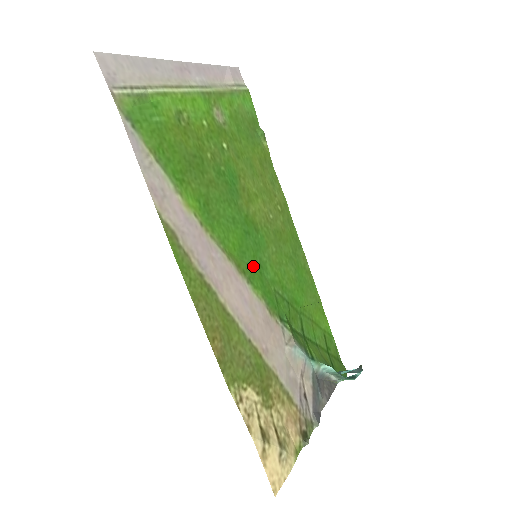
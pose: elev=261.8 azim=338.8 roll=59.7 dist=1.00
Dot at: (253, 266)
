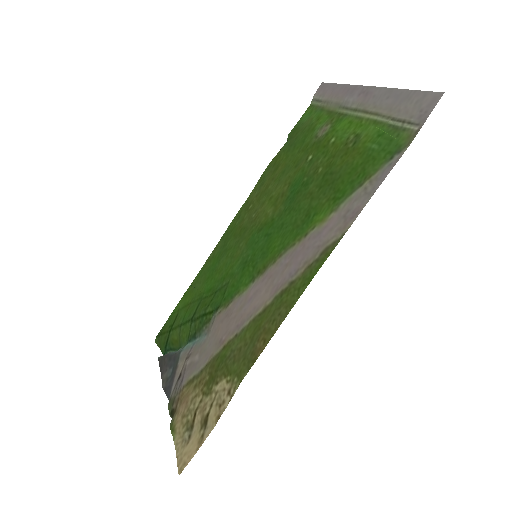
Dot at: (251, 263)
